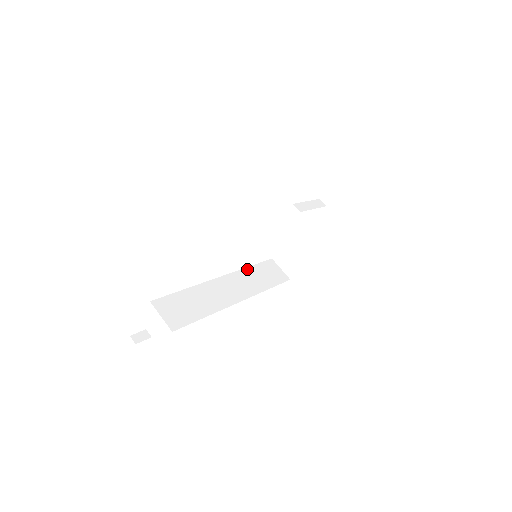
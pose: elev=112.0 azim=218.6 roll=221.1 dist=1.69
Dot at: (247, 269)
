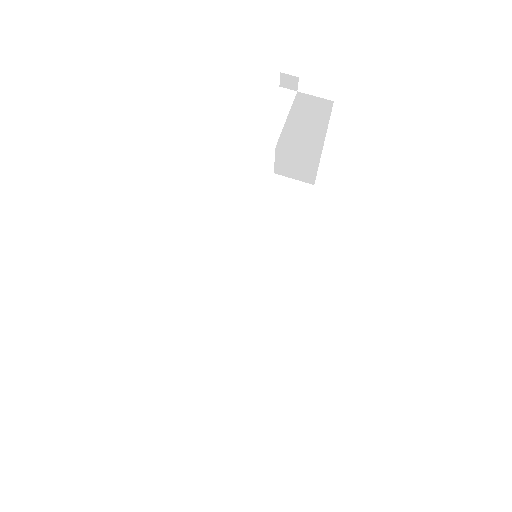
Dot at: (256, 228)
